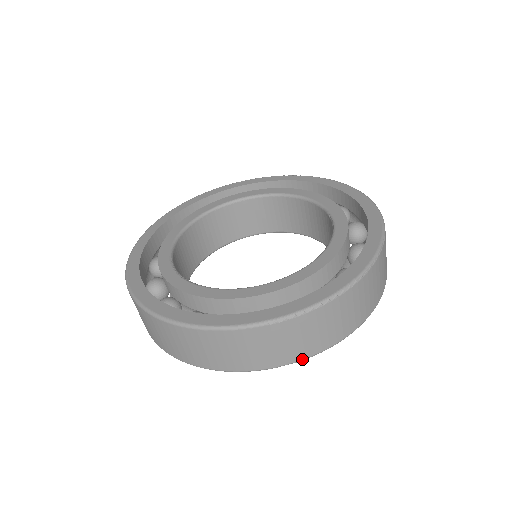
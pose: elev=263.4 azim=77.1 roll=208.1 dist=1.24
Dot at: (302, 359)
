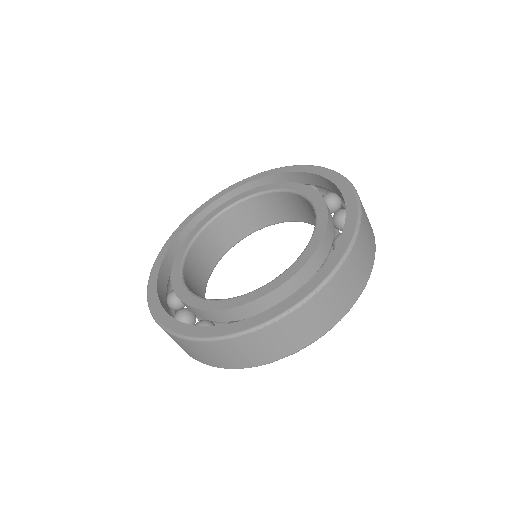
Dot at: (294, 352)
